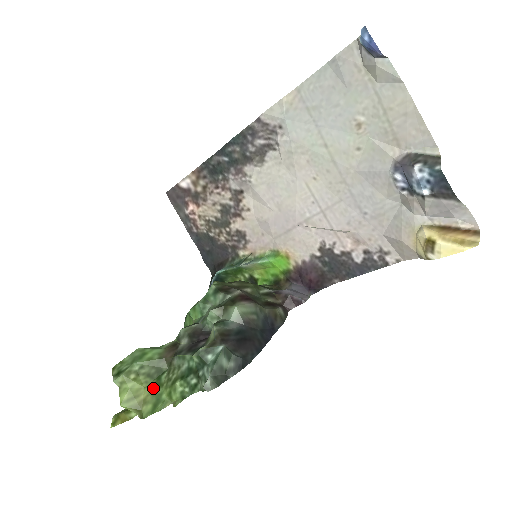
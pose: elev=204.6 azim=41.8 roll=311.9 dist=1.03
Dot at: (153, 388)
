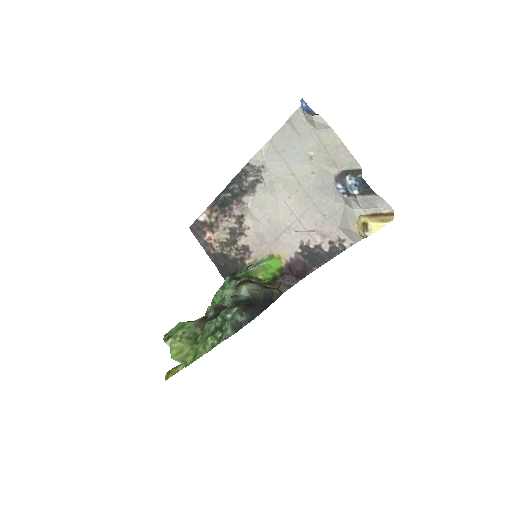
Dot at: (192, 345)
